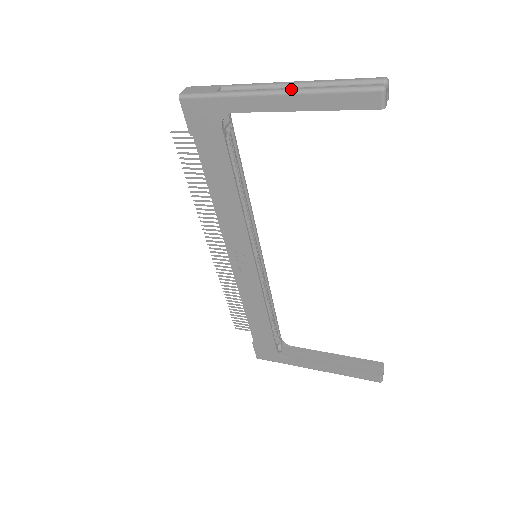
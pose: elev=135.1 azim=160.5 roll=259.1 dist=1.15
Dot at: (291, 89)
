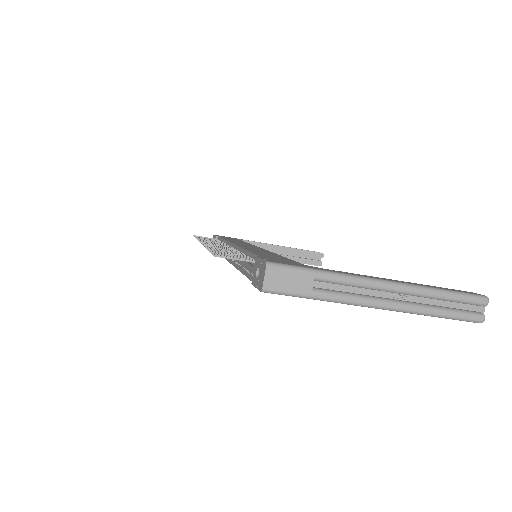
Dot at: (400, 309)
